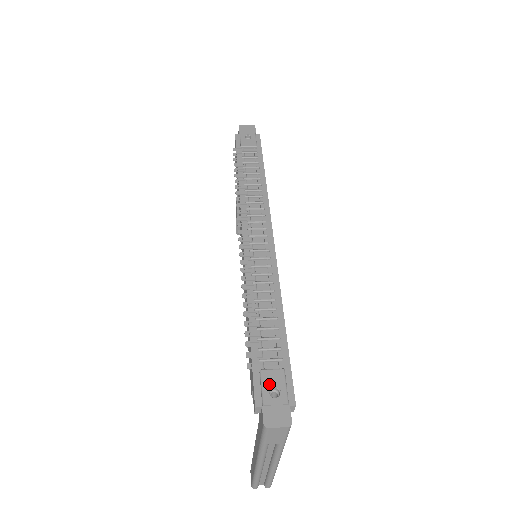
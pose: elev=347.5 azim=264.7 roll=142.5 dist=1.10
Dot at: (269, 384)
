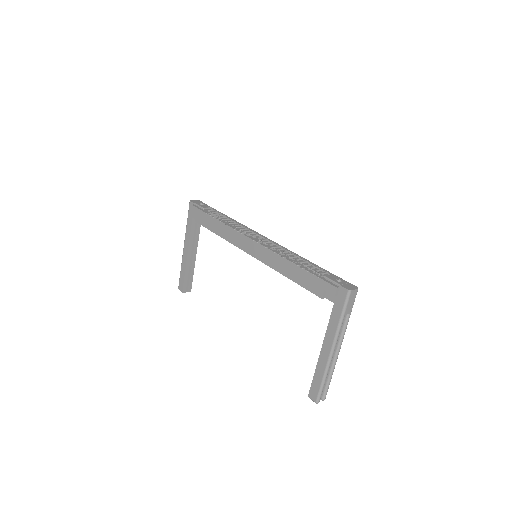
Dot at: (334, 279)
